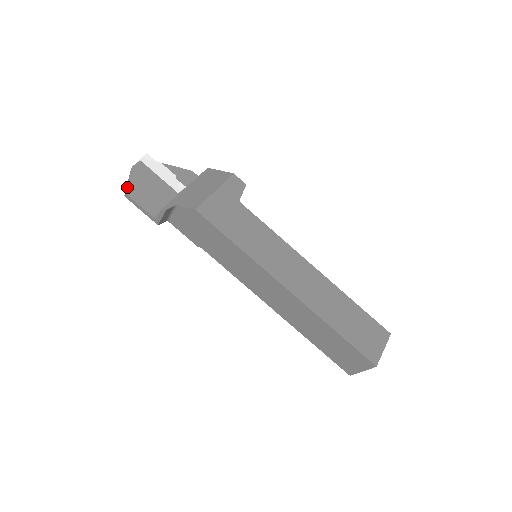
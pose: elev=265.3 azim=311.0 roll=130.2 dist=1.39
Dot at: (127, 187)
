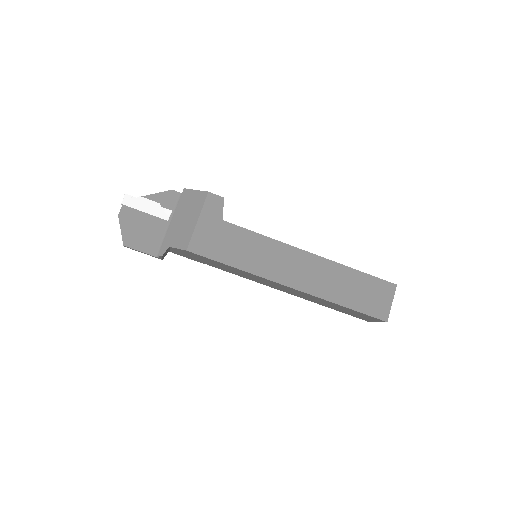
Dot at: (122, 239)
